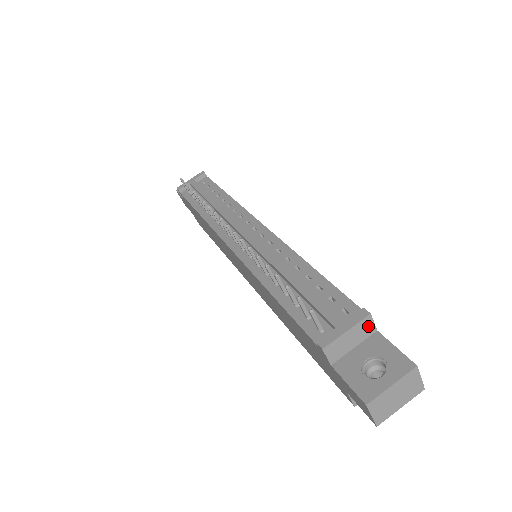
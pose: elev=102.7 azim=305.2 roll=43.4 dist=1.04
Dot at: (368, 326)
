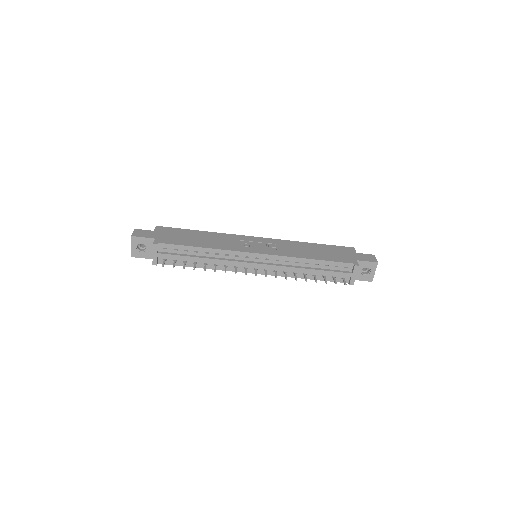
Dot at: occluded
